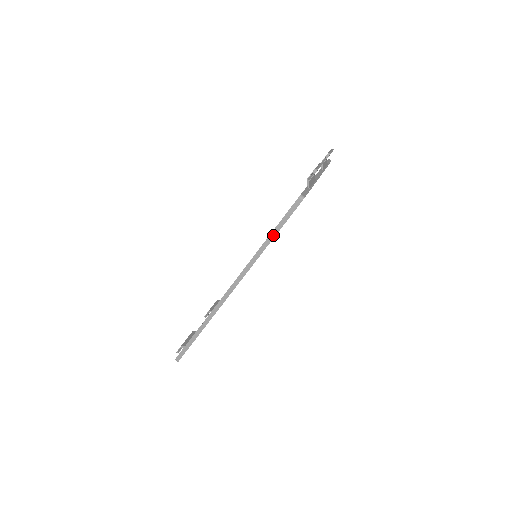
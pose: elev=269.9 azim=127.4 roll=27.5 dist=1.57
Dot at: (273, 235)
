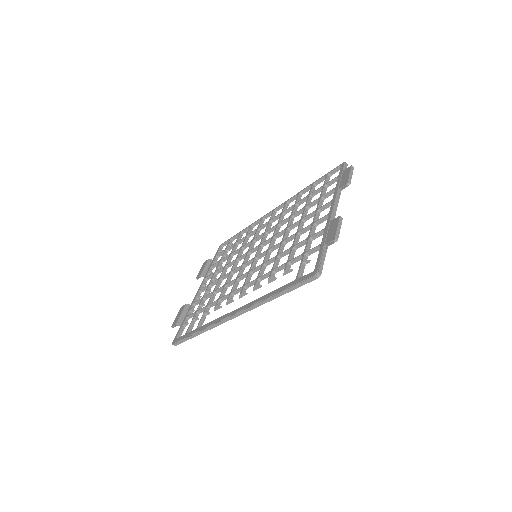
Dot at: (283, 293)
